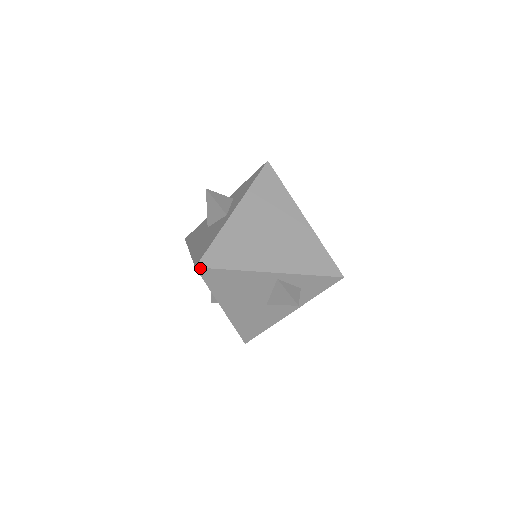
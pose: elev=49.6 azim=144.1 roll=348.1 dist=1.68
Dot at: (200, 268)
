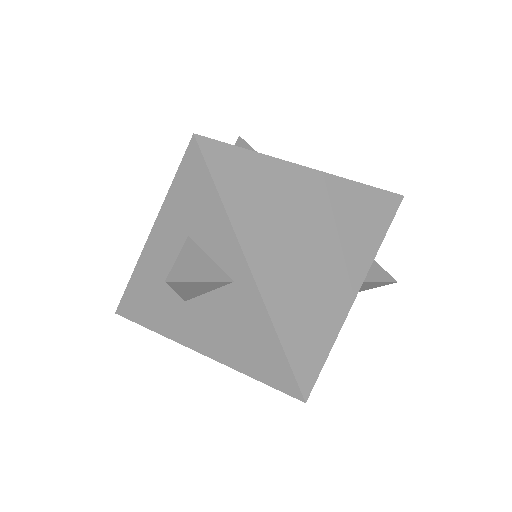
Dot at: (309, 395)
